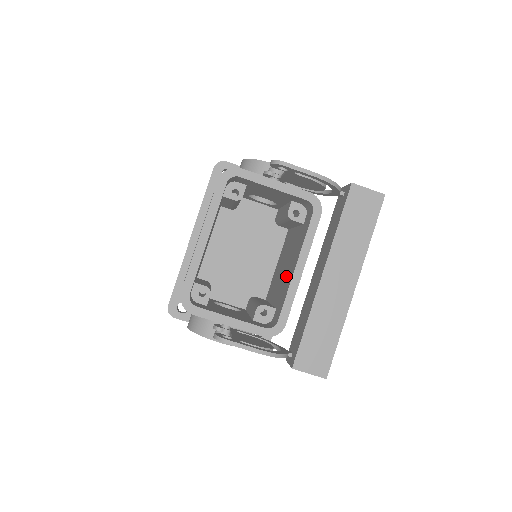
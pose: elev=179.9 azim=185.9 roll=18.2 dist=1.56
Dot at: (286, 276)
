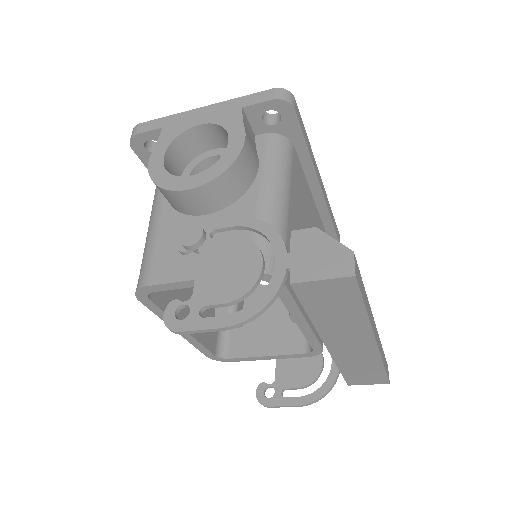
Dot at: occluded
